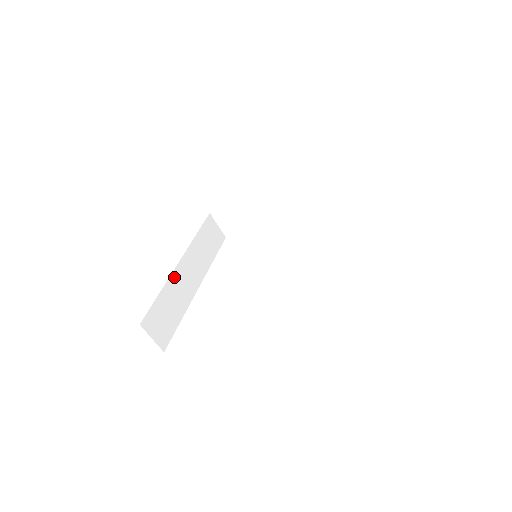
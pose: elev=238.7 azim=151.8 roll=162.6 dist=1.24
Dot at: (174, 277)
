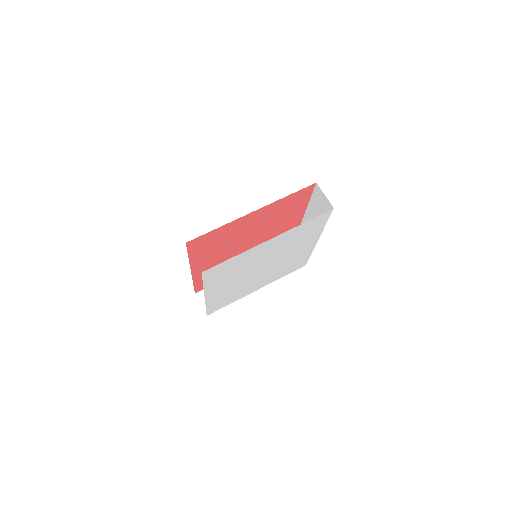
Dot at: occluded
